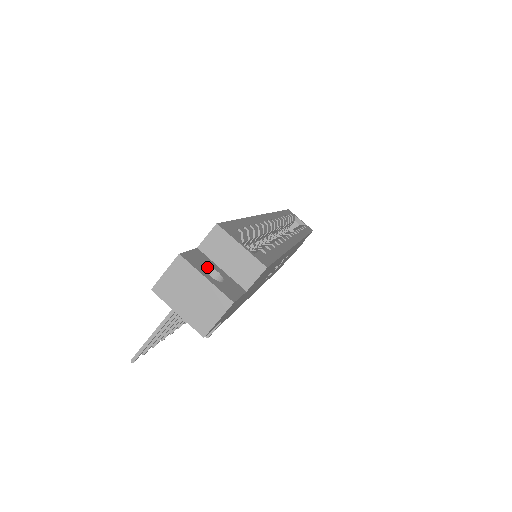
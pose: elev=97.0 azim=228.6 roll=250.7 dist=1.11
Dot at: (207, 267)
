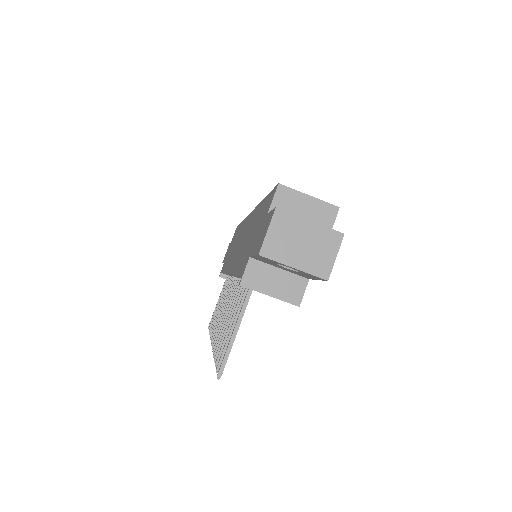
Dot at: occluded
